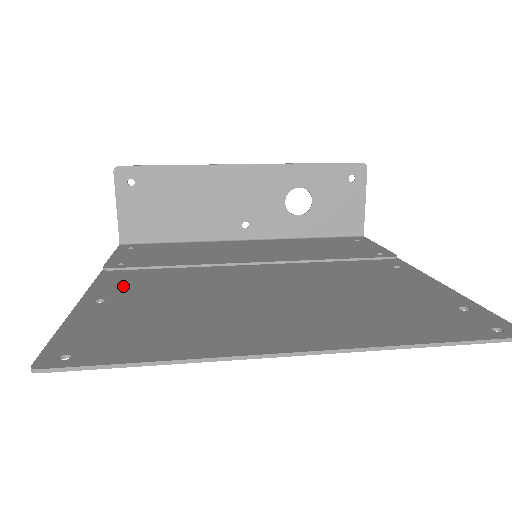
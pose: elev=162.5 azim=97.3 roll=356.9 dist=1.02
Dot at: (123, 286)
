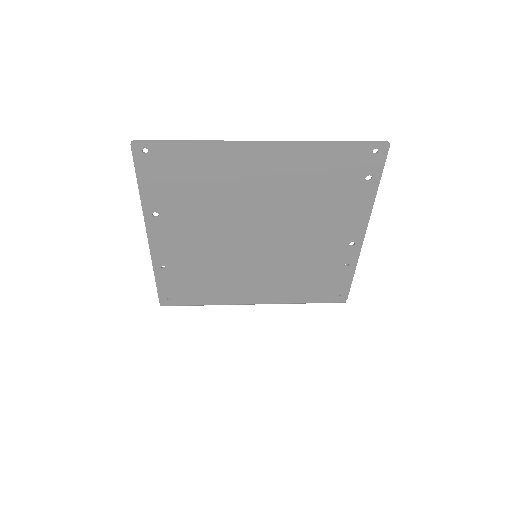
Dot at: (168, 233)
